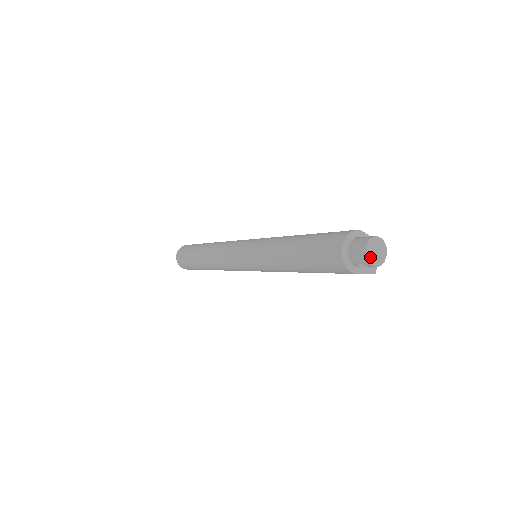
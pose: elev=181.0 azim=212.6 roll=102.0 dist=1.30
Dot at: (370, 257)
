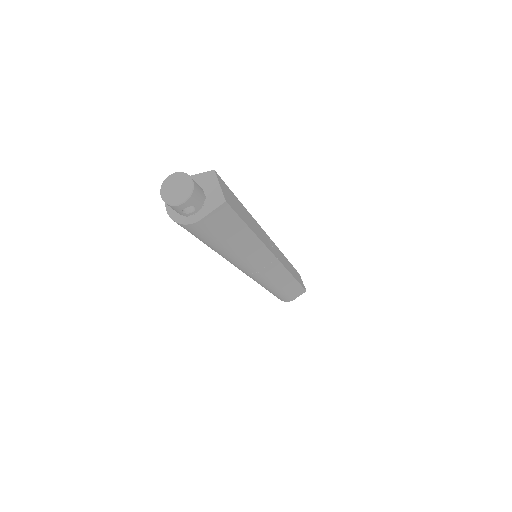
Dot at: (170, 200)
